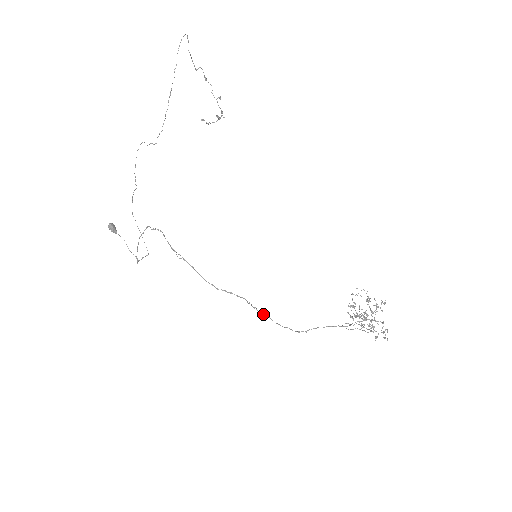
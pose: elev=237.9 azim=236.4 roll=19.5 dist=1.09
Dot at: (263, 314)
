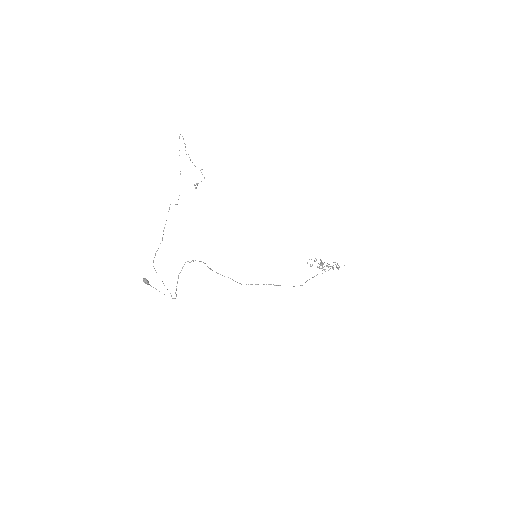
Dot at: (279, 285)
